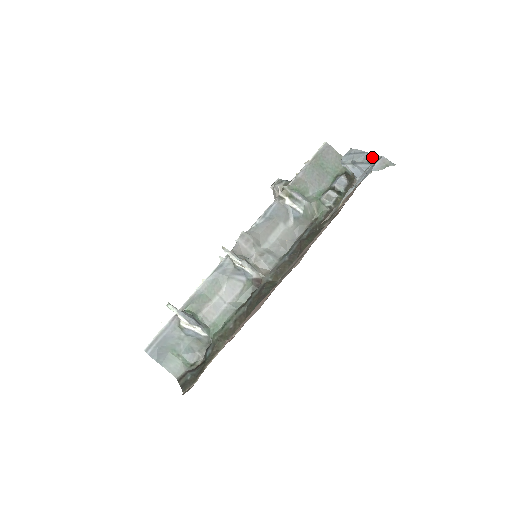
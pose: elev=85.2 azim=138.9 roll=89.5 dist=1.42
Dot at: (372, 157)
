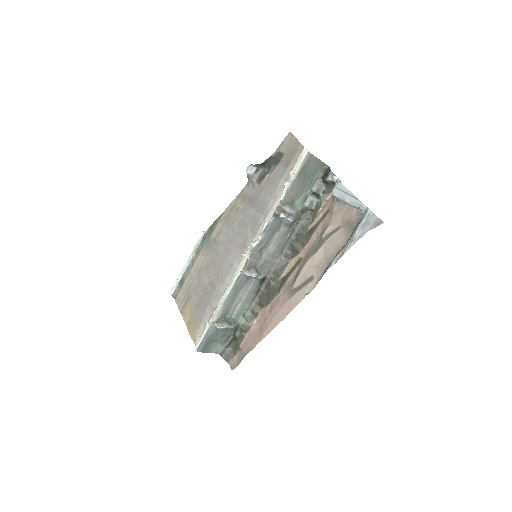
Dot at: (365, 210)
